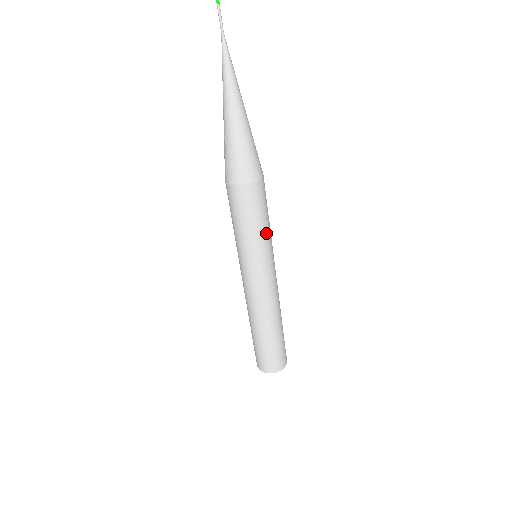
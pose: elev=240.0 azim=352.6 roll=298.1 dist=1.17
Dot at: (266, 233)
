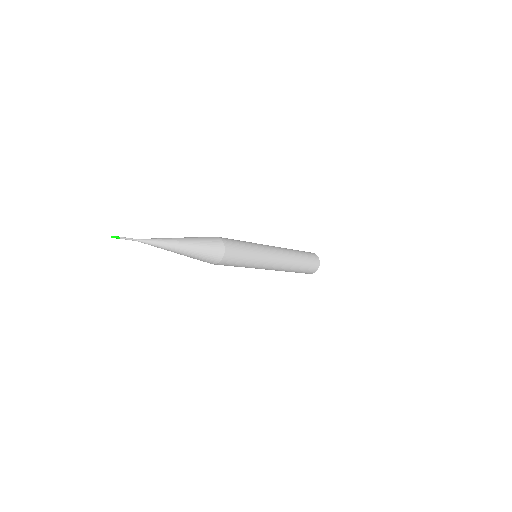
Dot at: (247, 265)
